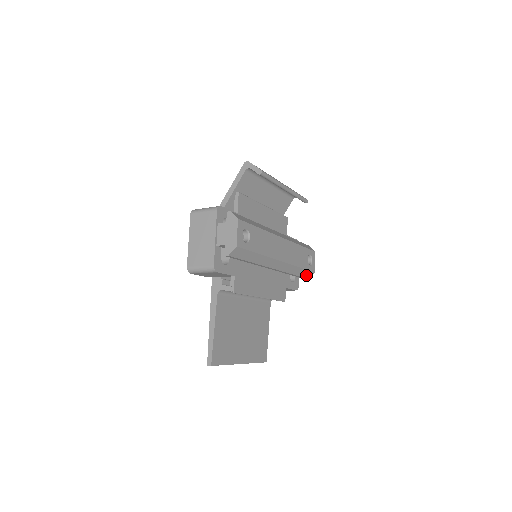
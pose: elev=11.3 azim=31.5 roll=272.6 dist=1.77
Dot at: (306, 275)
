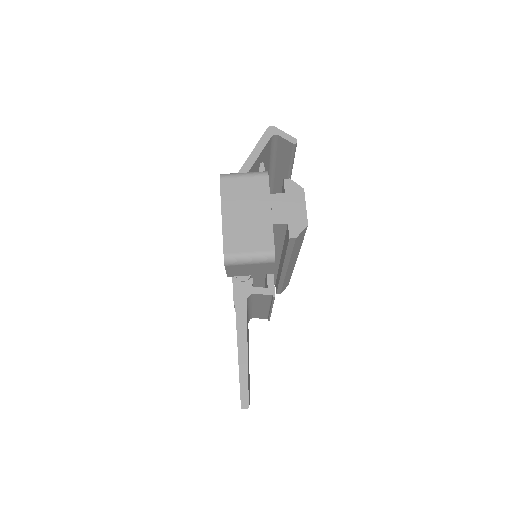
Dot at: (283, 288)
